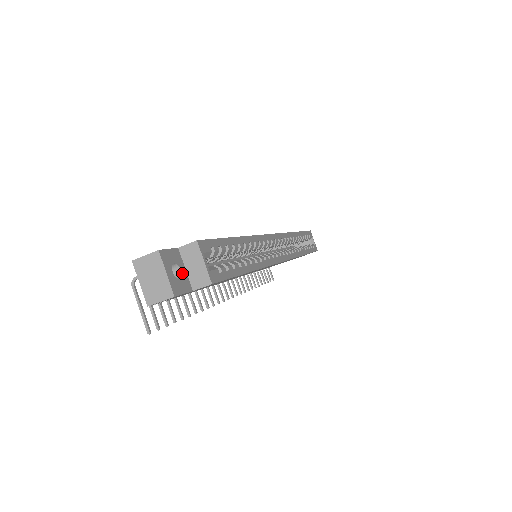
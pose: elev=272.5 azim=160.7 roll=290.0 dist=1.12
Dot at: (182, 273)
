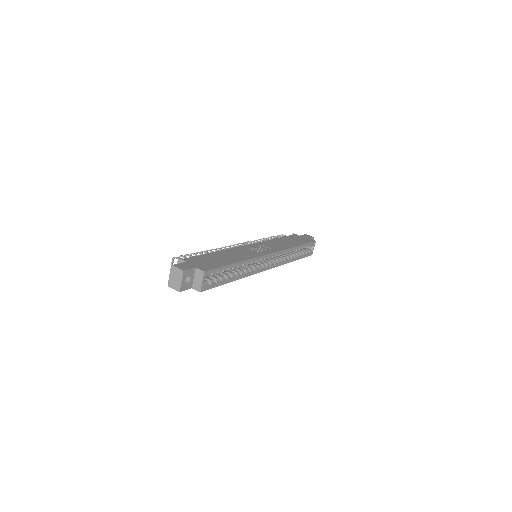
Dot at: (191, 280)
